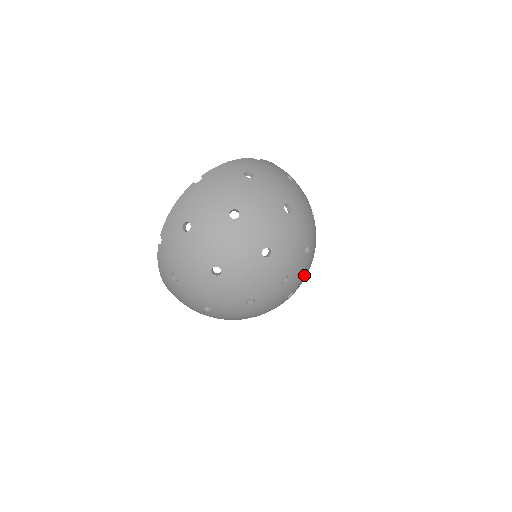
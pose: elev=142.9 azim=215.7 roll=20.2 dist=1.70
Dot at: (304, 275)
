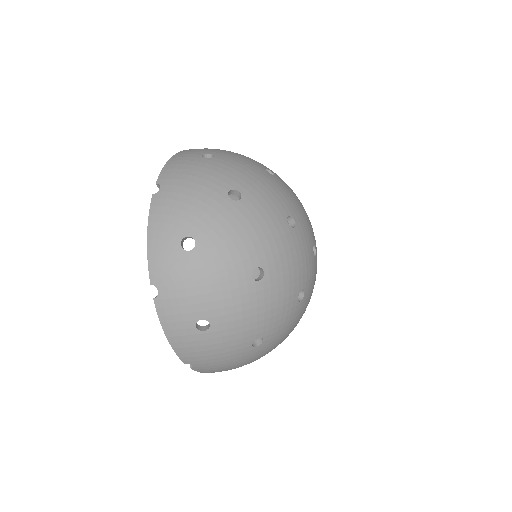
Dot at: occluded
